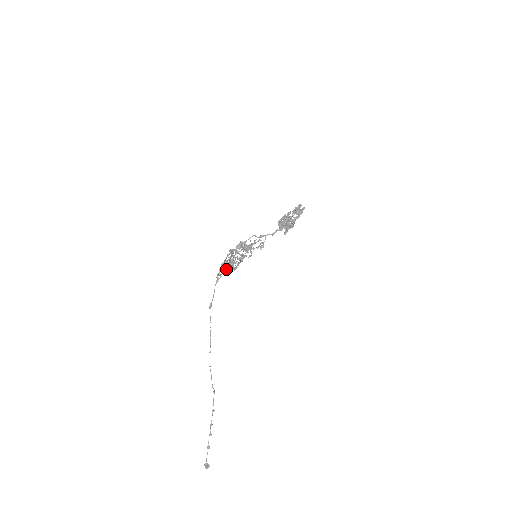
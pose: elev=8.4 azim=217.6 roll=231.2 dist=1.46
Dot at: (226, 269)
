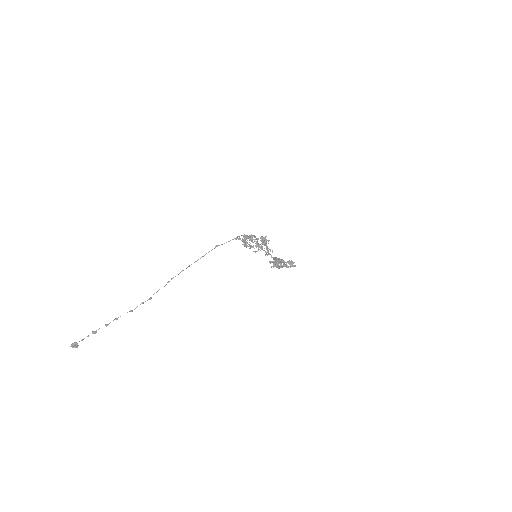
Dot at: (243, 240)
